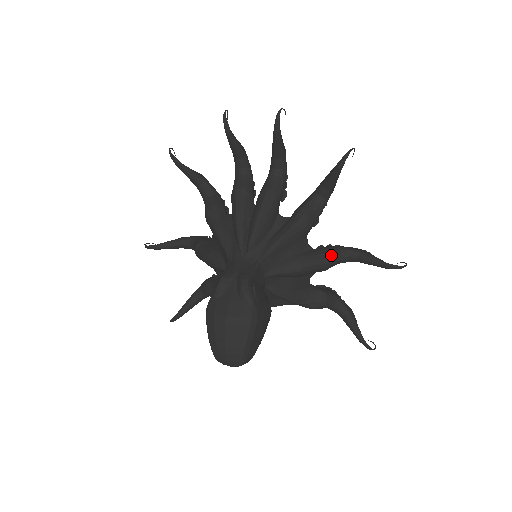
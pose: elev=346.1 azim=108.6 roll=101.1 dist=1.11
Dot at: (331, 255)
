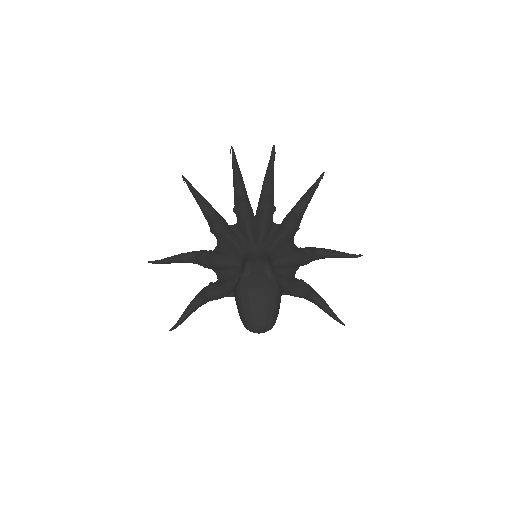
Dot at: (311, 251)
